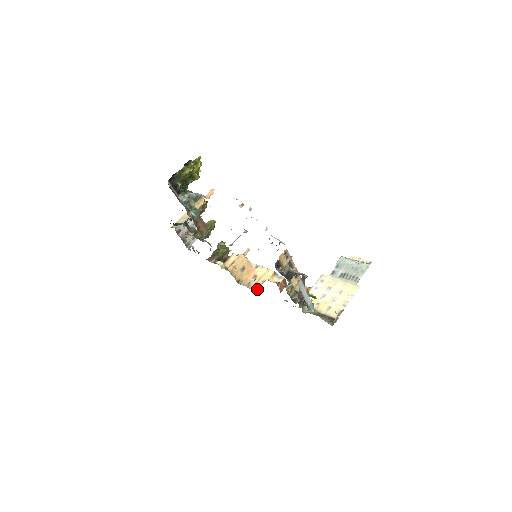
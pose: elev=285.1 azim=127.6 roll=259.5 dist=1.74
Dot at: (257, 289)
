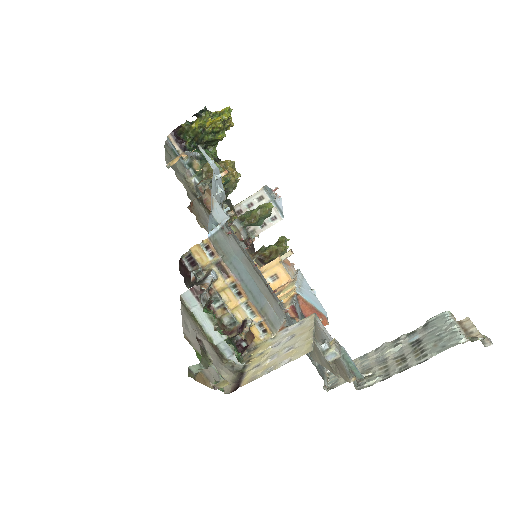
Dot at: occluded
